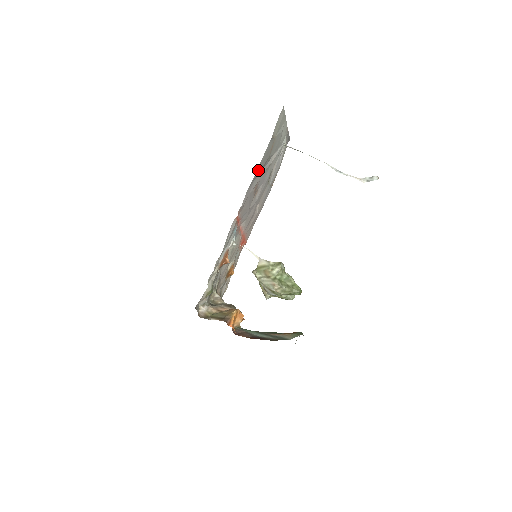
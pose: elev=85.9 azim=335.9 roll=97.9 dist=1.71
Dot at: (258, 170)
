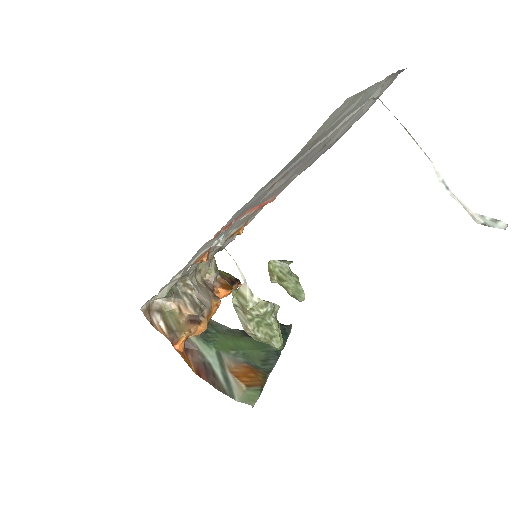
Dot at: (266, 185)
